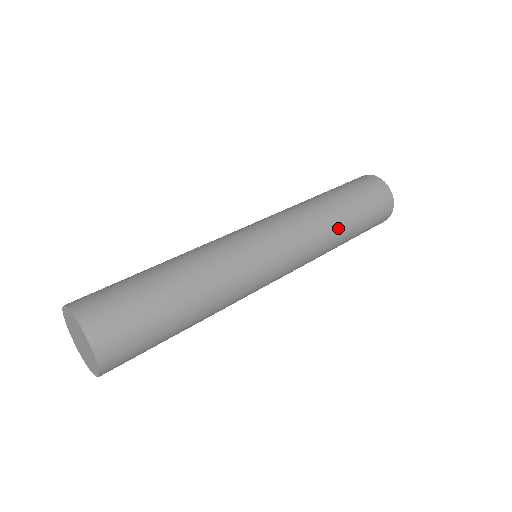
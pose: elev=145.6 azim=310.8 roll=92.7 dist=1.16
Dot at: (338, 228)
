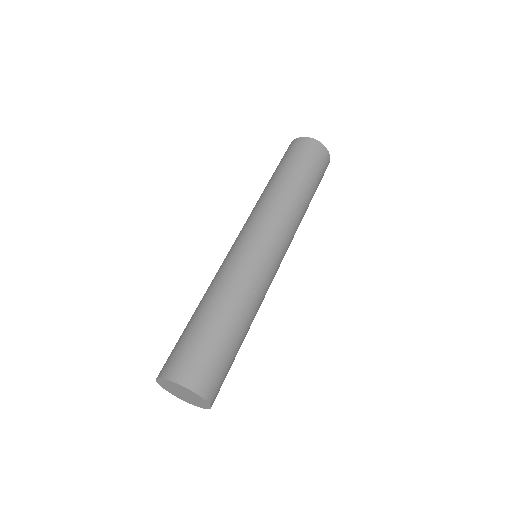
Dot at: (304, 203)
